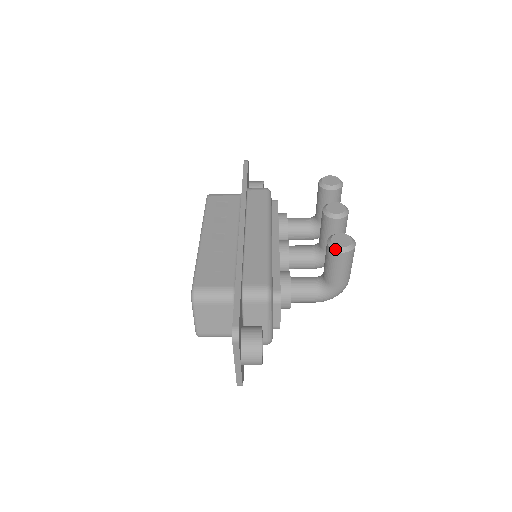
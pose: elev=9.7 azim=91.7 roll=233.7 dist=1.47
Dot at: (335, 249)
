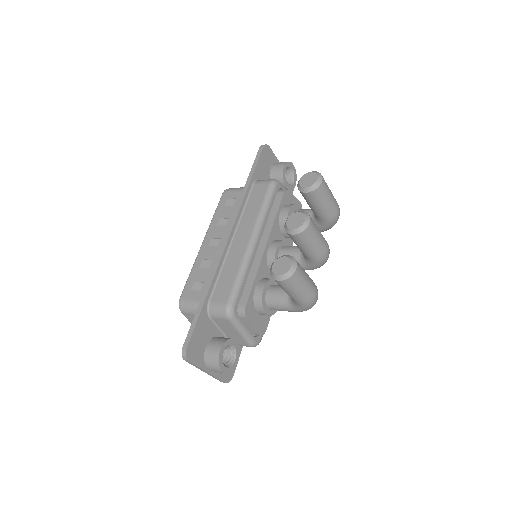
Dot at: (273, 277)
